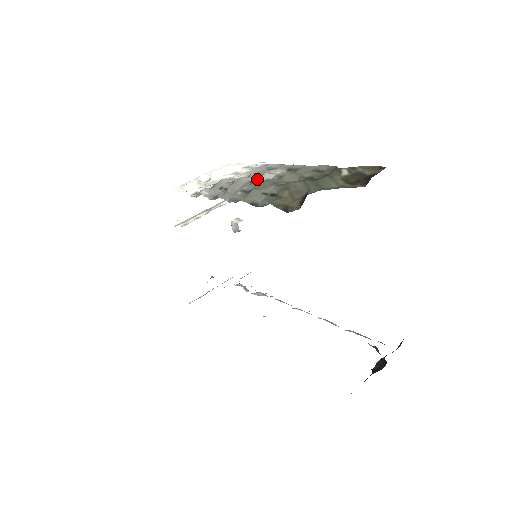
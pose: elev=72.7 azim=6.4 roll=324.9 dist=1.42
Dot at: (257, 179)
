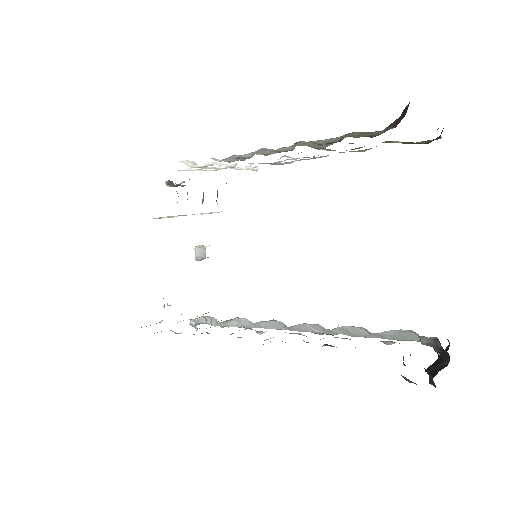
Dot at: occluded
